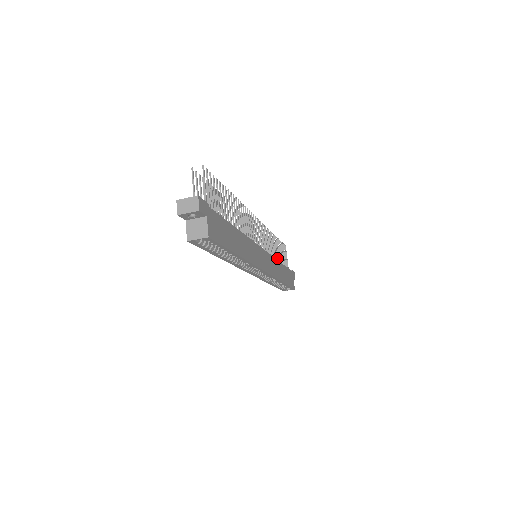
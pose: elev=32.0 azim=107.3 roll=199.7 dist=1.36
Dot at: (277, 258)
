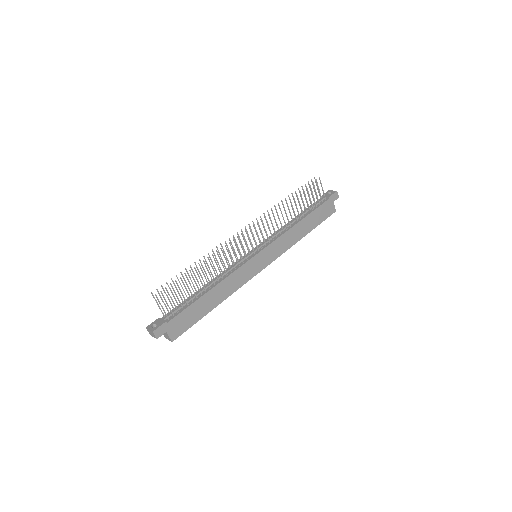
Dot at: (296, 218)
